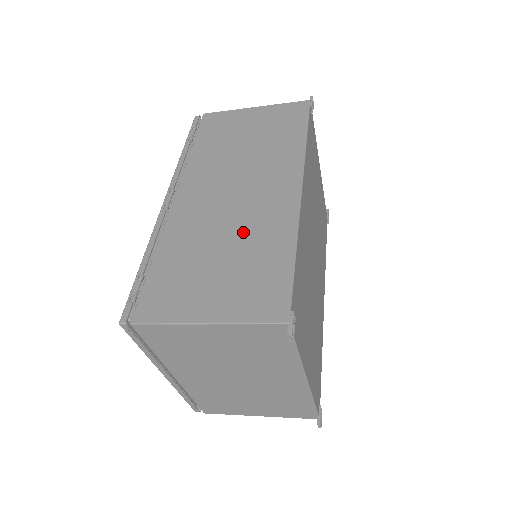
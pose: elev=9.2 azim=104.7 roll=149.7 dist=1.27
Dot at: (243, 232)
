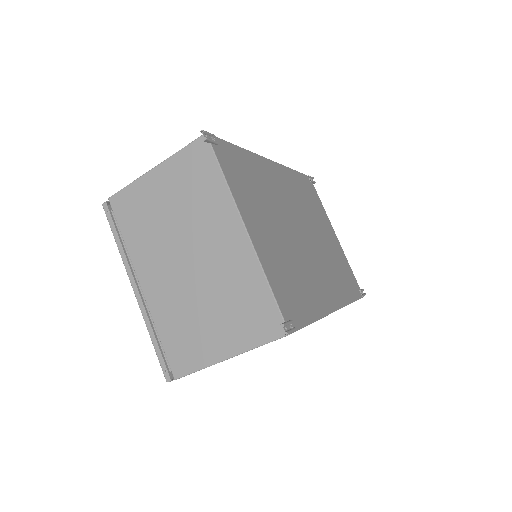
Dot at: occluded
